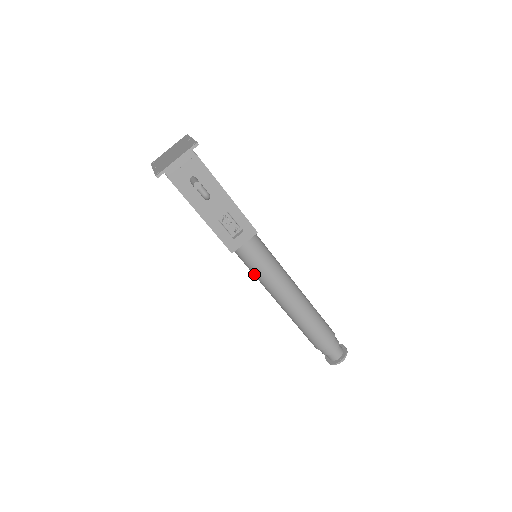
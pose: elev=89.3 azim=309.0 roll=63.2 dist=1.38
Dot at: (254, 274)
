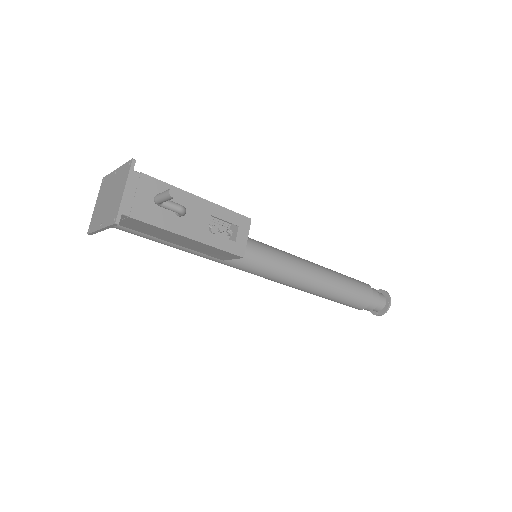
Dot at: (266, 276)
